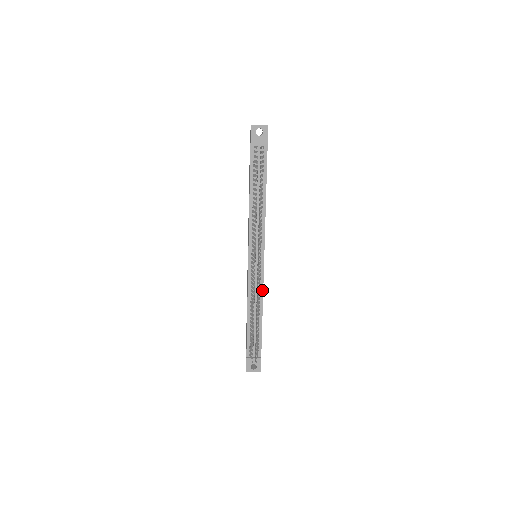
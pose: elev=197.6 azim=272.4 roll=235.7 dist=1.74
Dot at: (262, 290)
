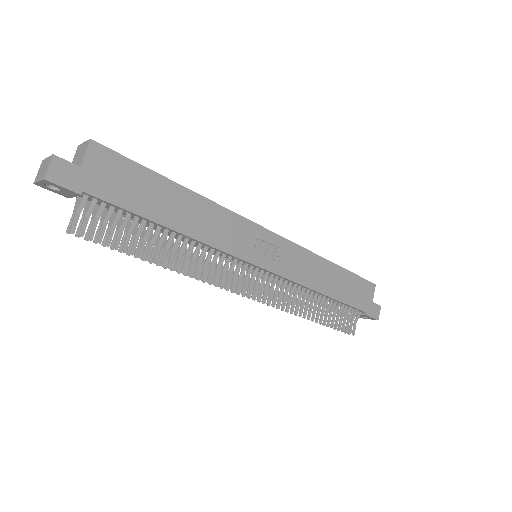
Dot at: (298, 284)
